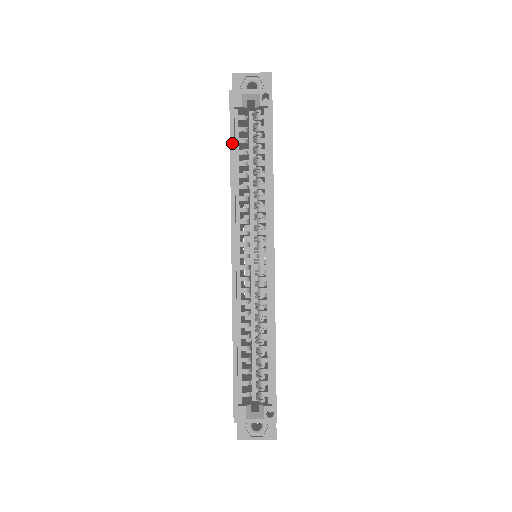
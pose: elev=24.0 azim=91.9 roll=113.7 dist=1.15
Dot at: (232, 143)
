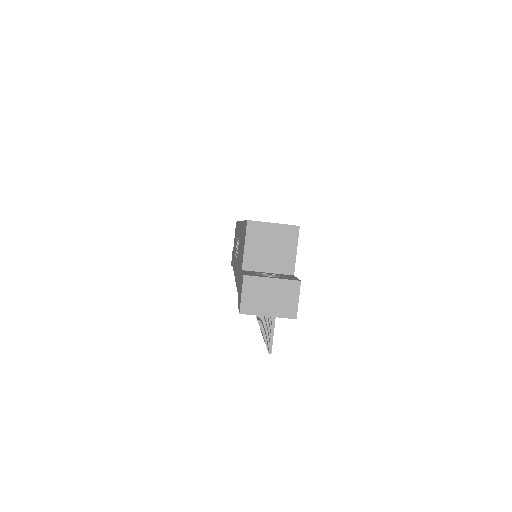
Dot at: occluded
